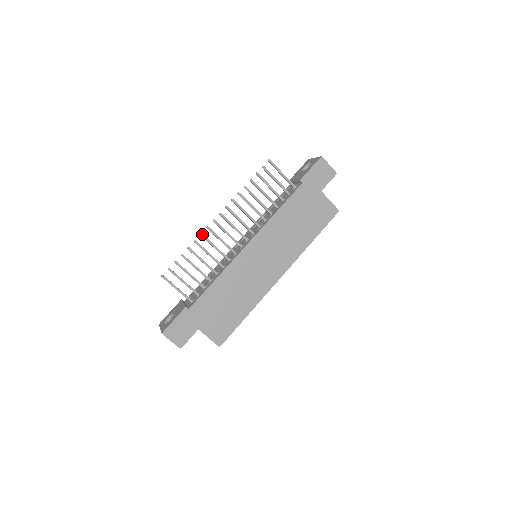
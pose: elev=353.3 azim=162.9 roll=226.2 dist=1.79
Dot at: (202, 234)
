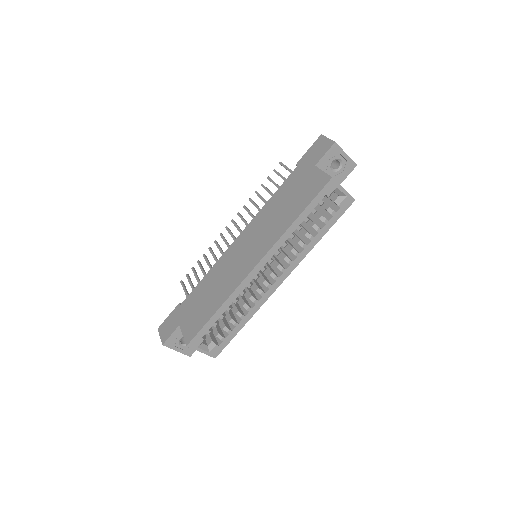
Dot at: (215, 240)
